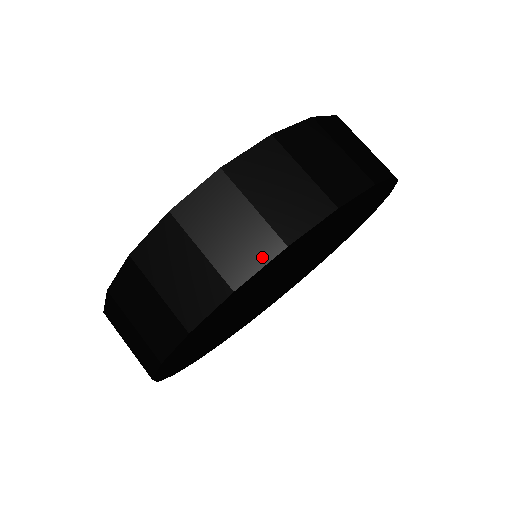
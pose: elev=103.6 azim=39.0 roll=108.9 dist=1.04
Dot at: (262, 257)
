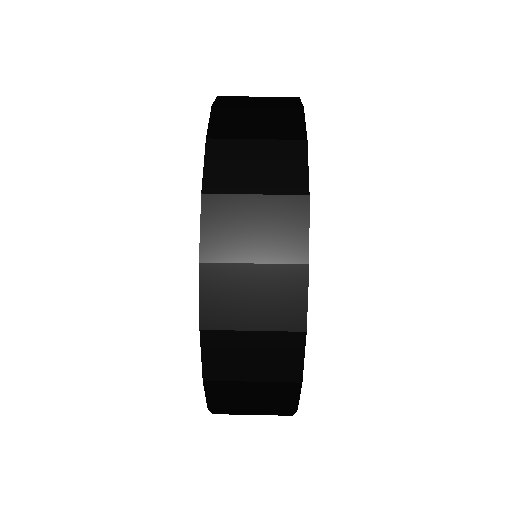
Dot at: (301, 221)
